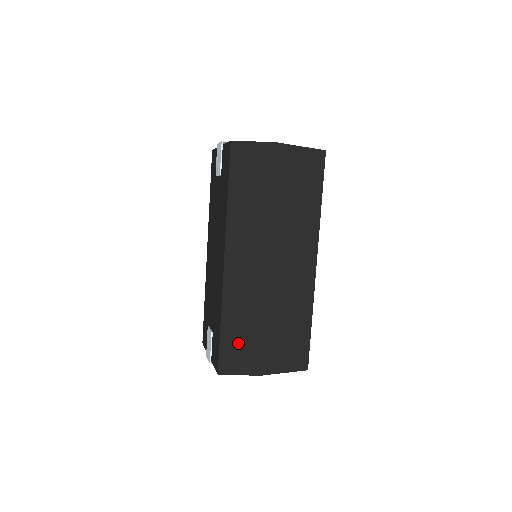
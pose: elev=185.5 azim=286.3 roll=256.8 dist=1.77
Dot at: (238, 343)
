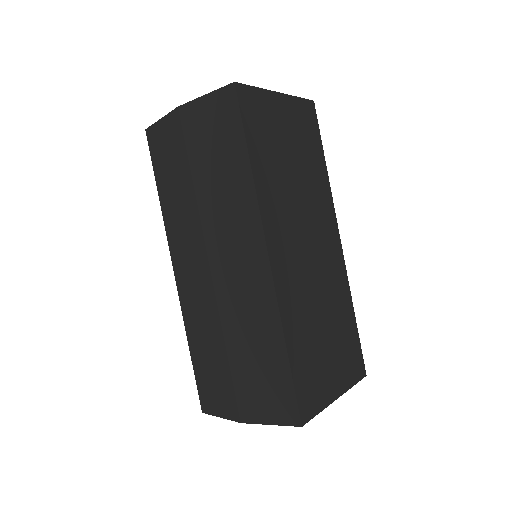
Dot at: (209, 374)
